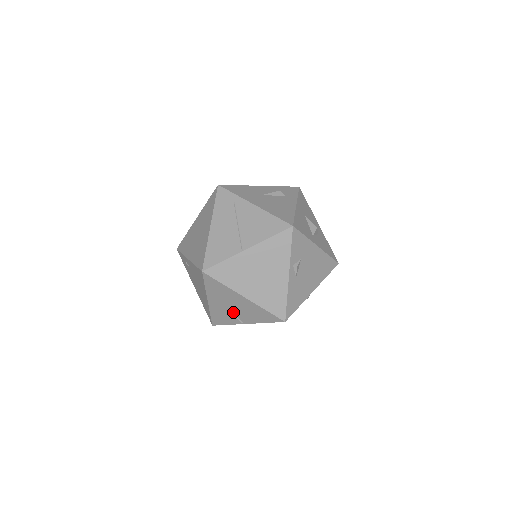
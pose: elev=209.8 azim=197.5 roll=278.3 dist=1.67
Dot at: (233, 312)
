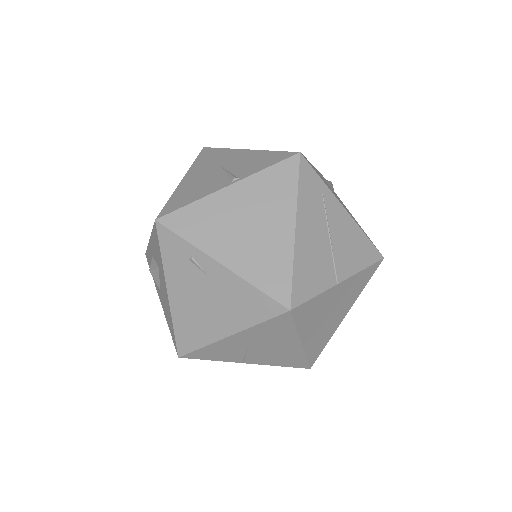
Dot at: (249, 352)
